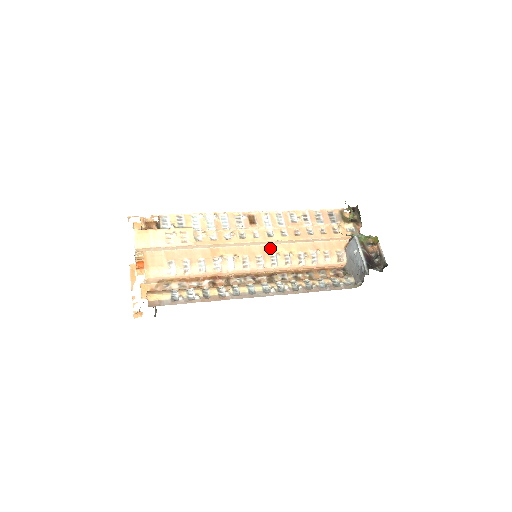
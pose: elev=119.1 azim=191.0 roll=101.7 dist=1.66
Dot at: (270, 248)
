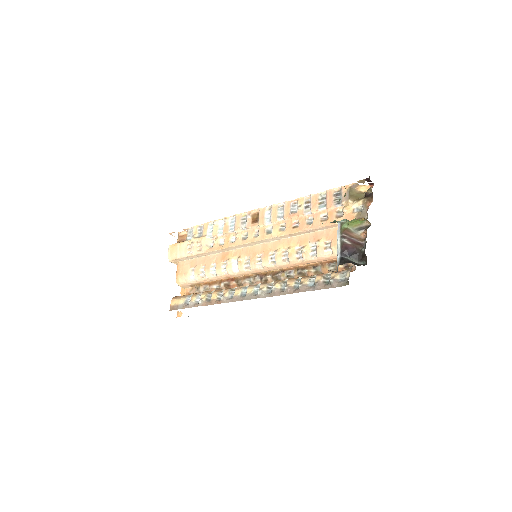
Dot at: (271, 245)
